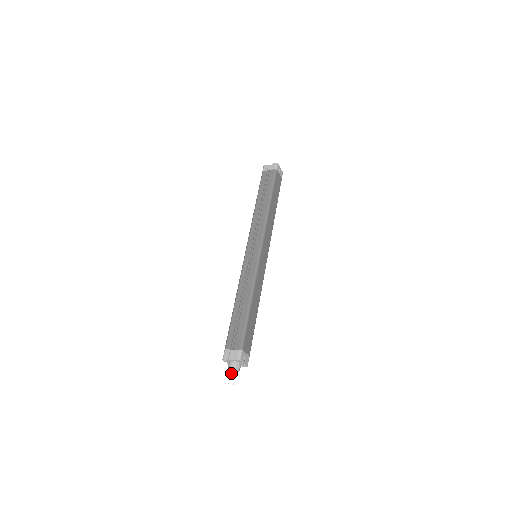
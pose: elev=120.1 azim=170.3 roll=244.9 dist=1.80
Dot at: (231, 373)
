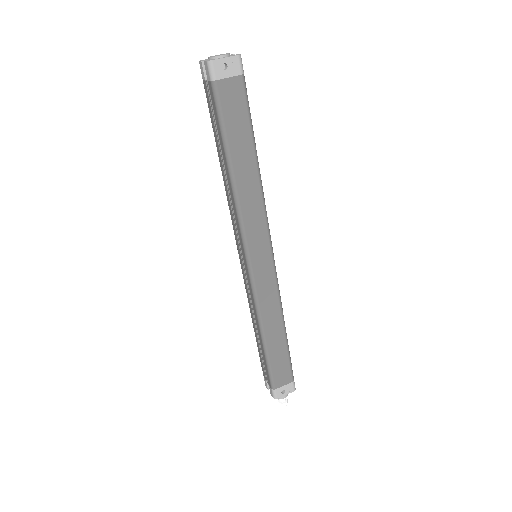
Dot at: (278, 398)
